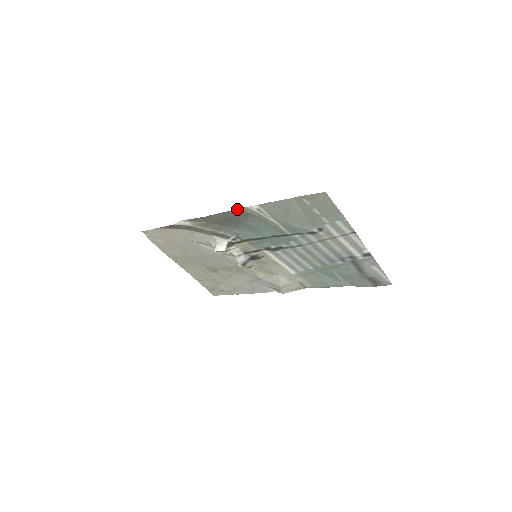
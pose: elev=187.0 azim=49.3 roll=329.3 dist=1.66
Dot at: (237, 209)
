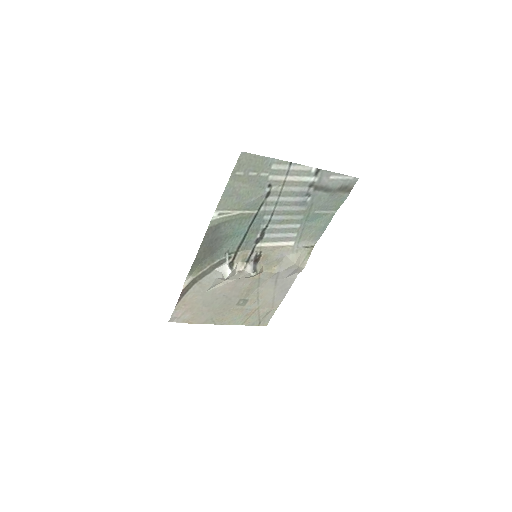
Dot at: (207, 230)
